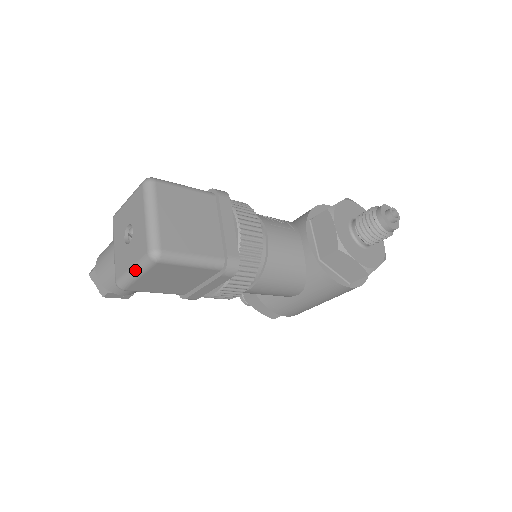
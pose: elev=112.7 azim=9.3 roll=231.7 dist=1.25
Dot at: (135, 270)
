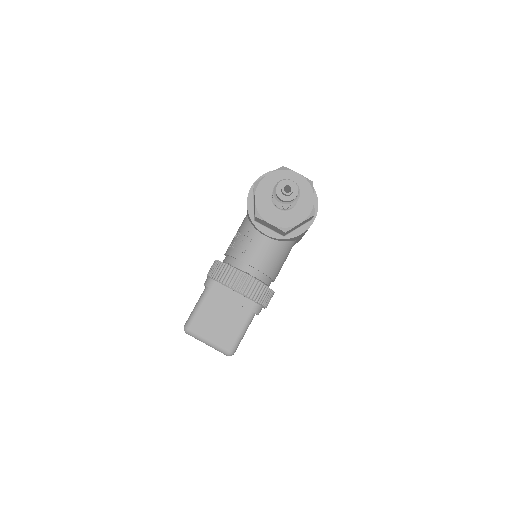
Dot at: occluded
